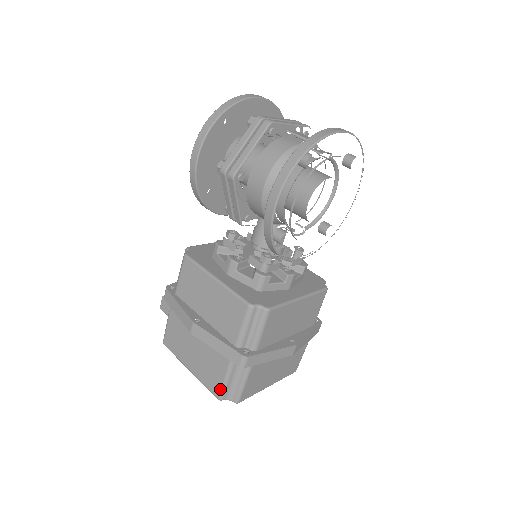
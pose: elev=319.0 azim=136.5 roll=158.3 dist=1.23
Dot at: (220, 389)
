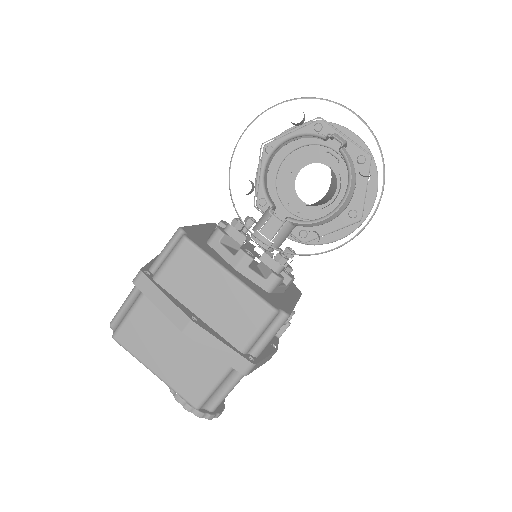
Dot at: (117, 312)
